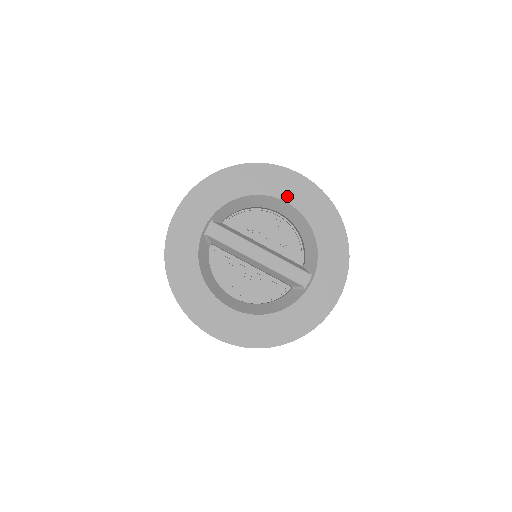
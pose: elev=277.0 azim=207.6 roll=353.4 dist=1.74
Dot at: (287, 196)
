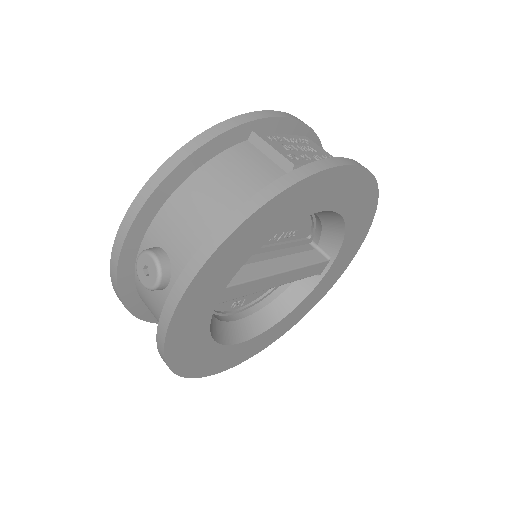
Dot at: (327, 203)
